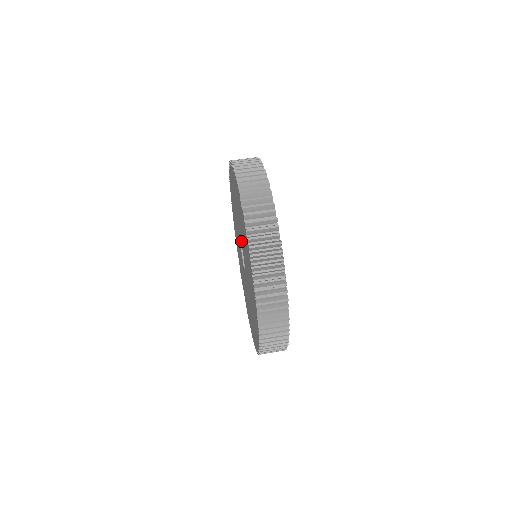
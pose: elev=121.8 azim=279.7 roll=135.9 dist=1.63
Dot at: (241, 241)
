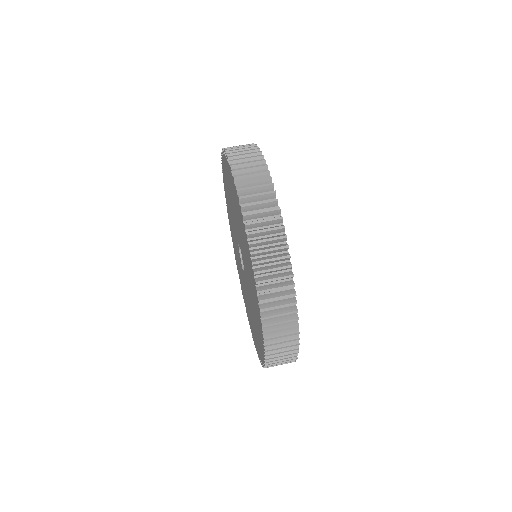
Dot at: (238, 239)
